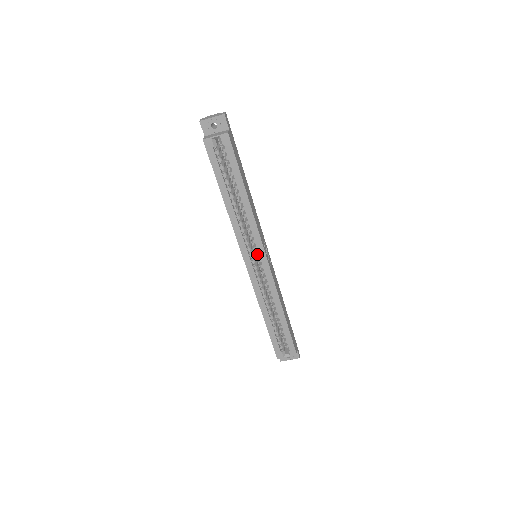
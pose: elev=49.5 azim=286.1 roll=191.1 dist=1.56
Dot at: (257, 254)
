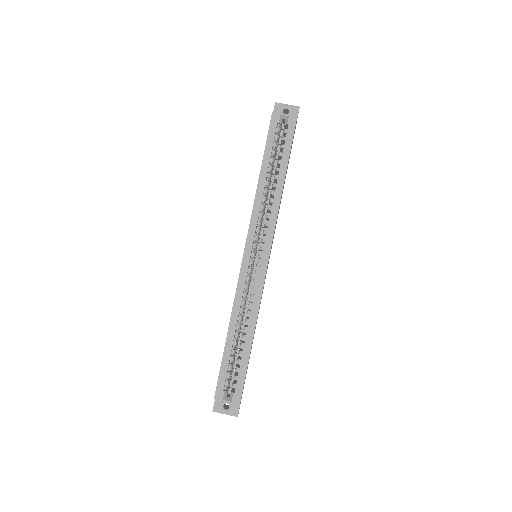
Dot at: (261, 248)
